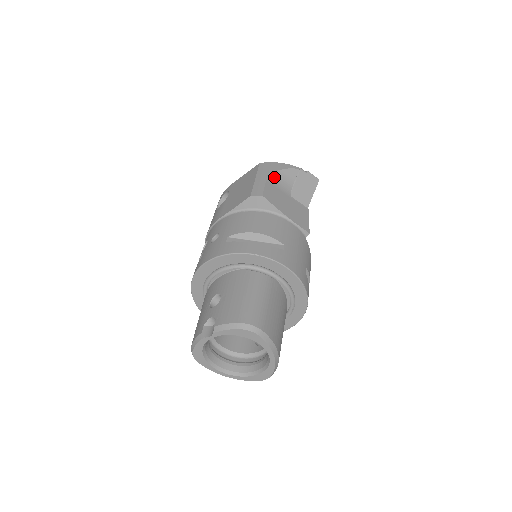
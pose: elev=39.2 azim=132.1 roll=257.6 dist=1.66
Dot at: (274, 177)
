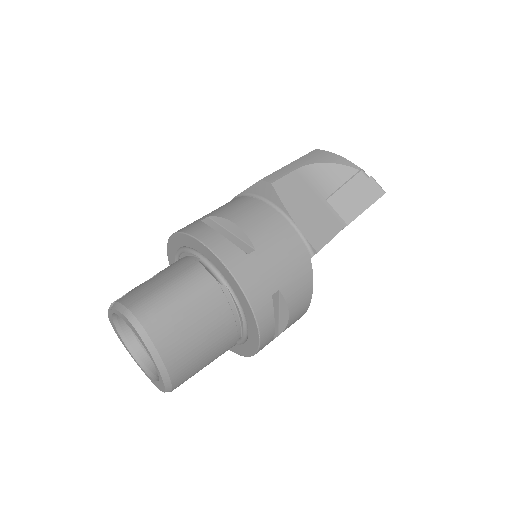
Dot at: (314, 169)
